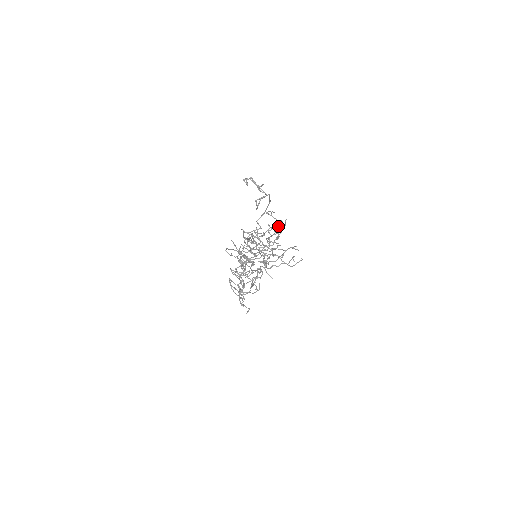
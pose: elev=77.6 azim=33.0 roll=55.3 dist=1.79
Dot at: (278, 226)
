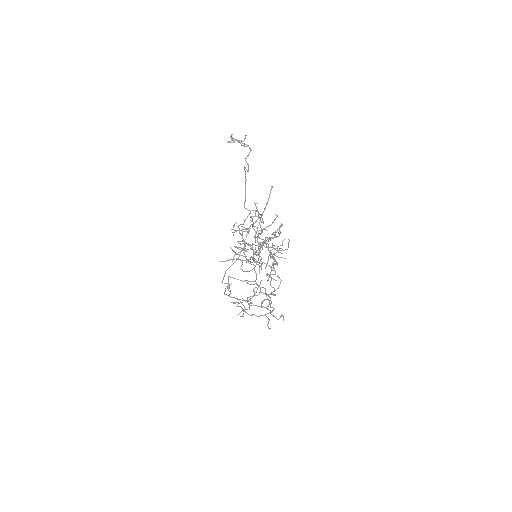
Dot at: occluded
